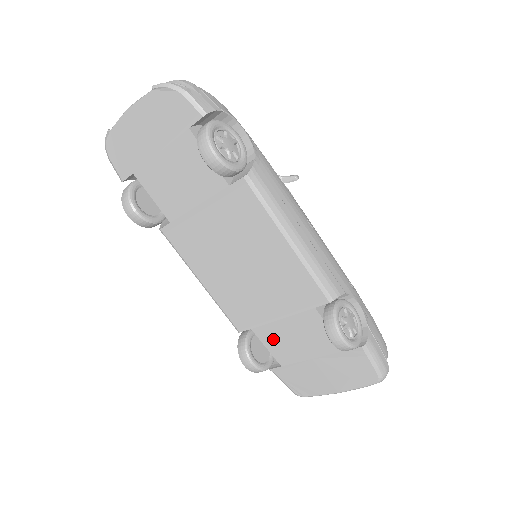
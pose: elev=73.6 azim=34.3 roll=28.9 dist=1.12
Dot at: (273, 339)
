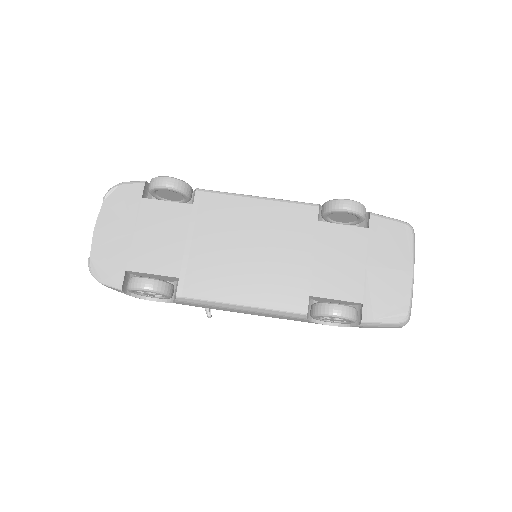
Dot at: (330, 284)
